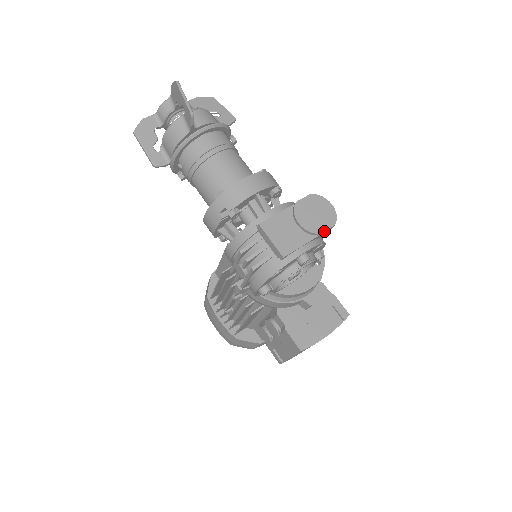
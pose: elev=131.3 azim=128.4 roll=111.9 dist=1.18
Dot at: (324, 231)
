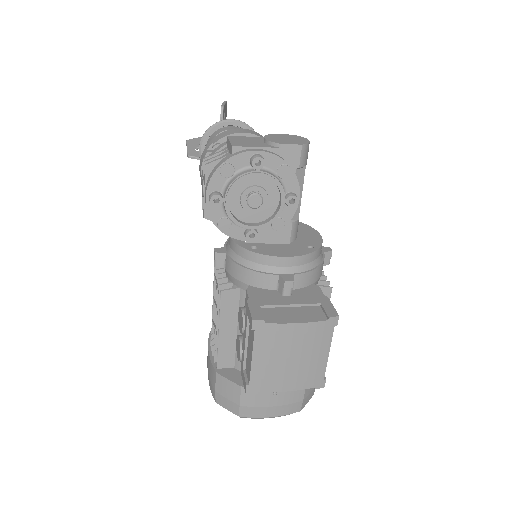
Dot at: (287, 144)
